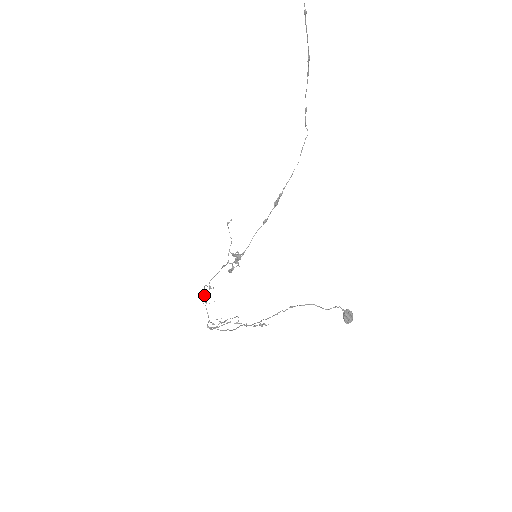
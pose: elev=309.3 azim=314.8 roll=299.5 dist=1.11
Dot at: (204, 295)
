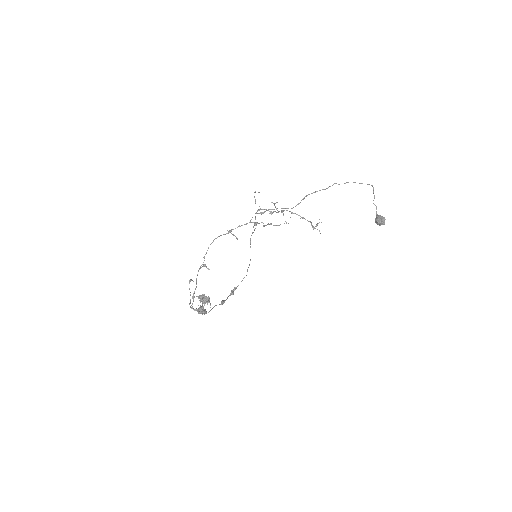
Dot at: (221, 235)
